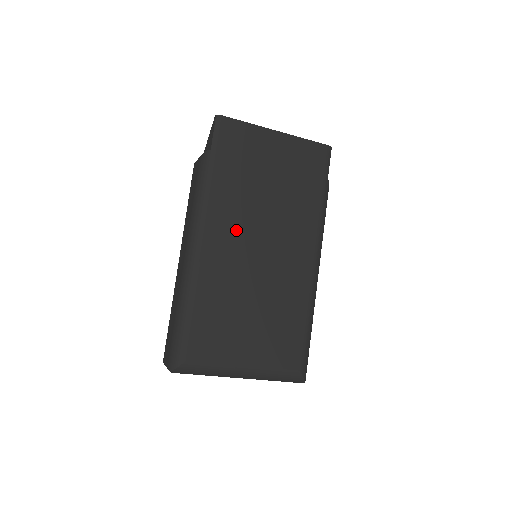
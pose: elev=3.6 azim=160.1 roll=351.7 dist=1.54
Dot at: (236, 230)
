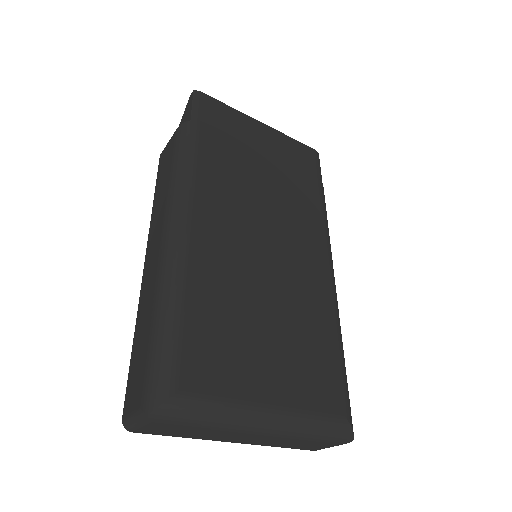
Dot at: (231, 212)
